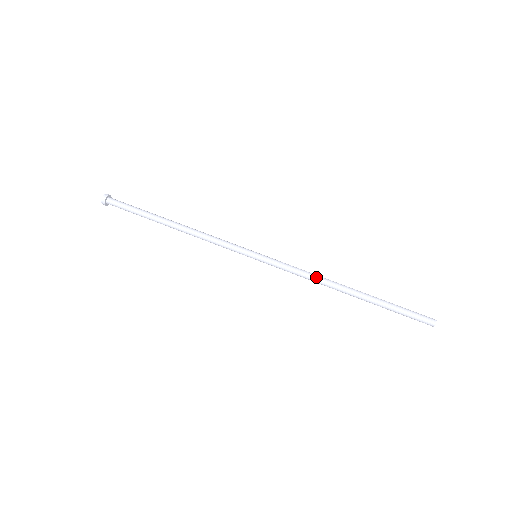
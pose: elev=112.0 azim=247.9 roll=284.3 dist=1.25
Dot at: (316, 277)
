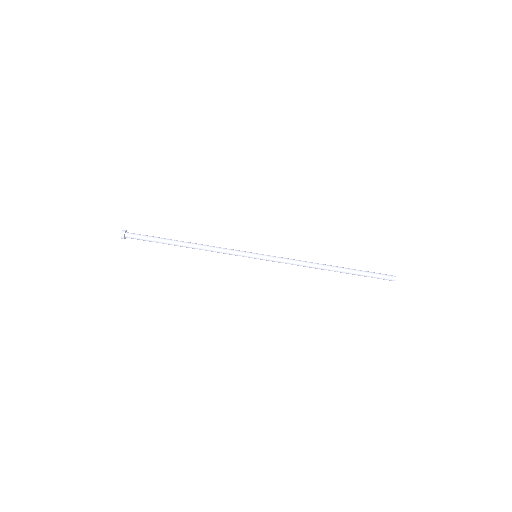
Dot at: (304, 266)
